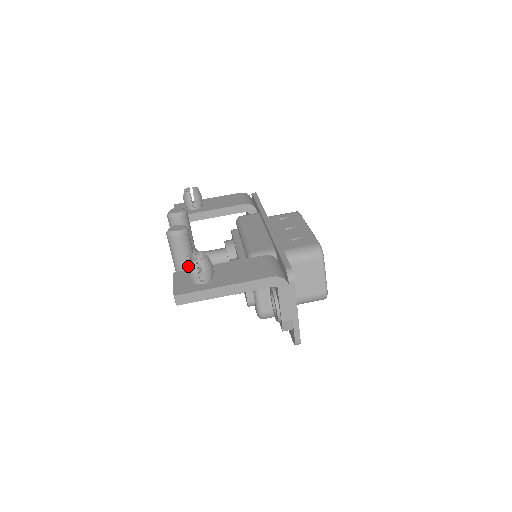
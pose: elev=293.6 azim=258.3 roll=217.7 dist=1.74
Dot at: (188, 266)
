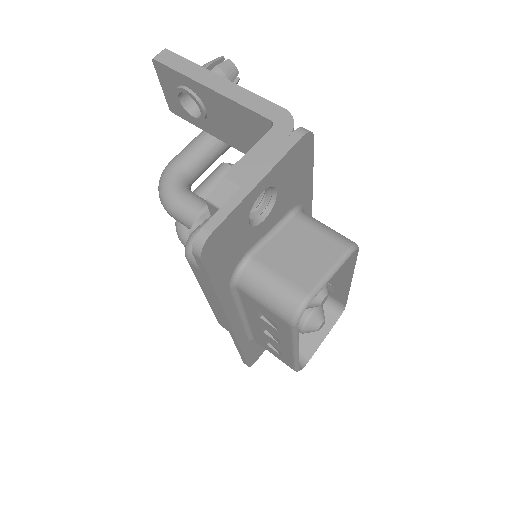
Dot at: occluded
